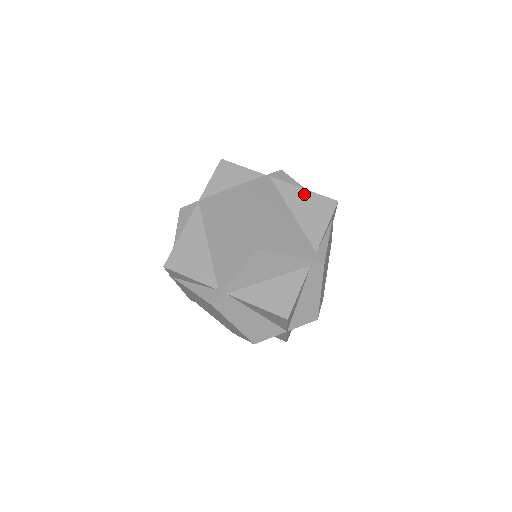
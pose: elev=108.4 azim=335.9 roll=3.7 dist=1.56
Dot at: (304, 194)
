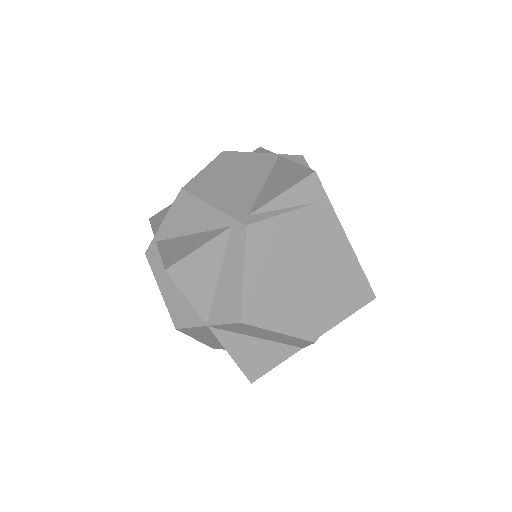
Dot at: (291, 167)
